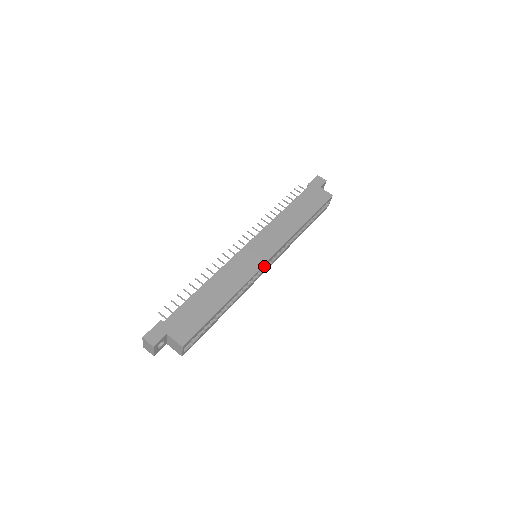
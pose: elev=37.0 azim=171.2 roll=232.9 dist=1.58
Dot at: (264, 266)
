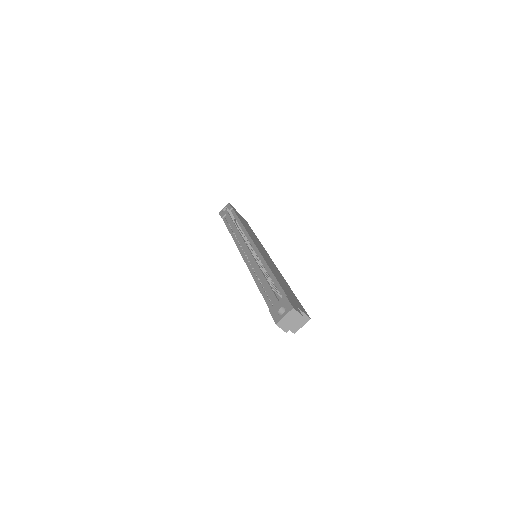
Dot at: occluded
